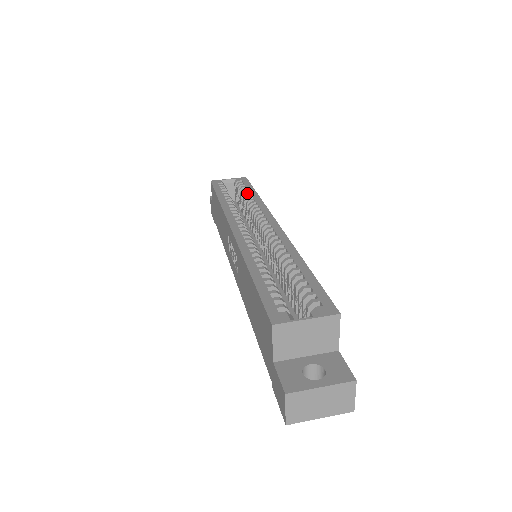
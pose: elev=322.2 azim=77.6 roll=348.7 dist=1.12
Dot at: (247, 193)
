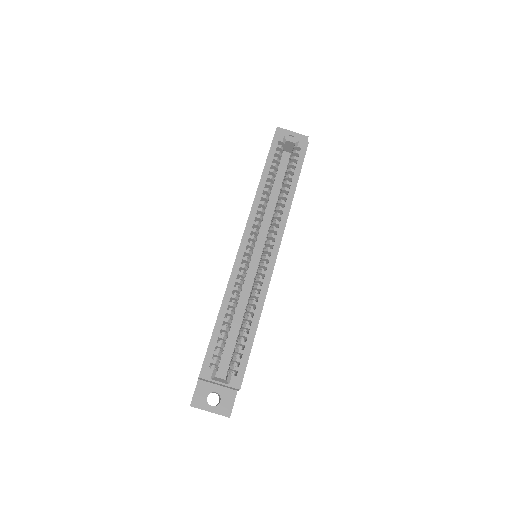
Dot at: (290, 178)
